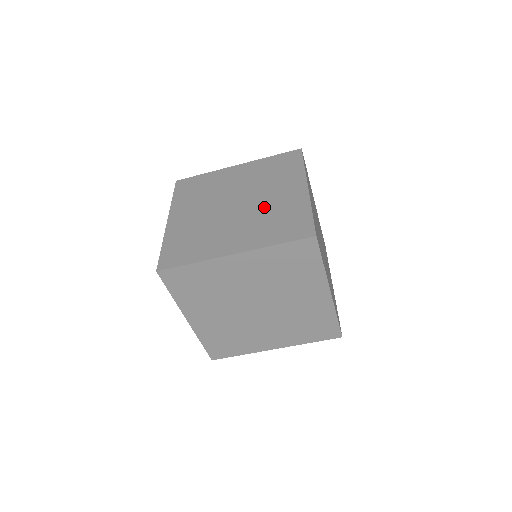
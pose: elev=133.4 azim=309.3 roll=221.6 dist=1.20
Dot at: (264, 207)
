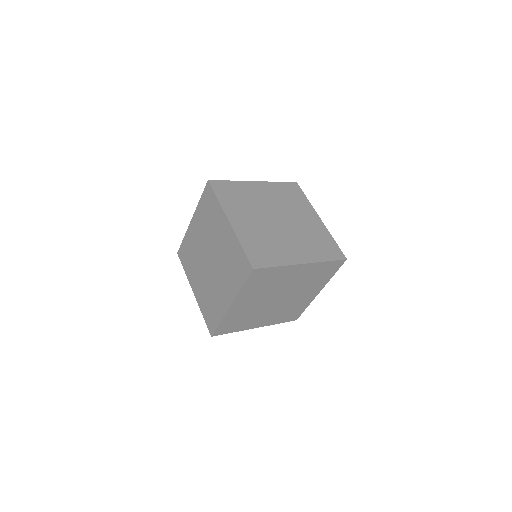
Dot at: (221, 255)
